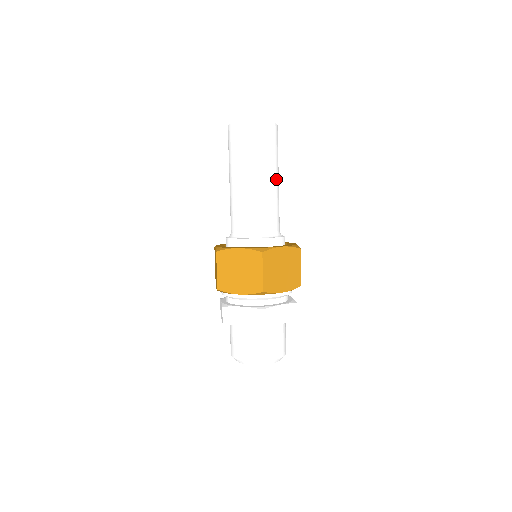
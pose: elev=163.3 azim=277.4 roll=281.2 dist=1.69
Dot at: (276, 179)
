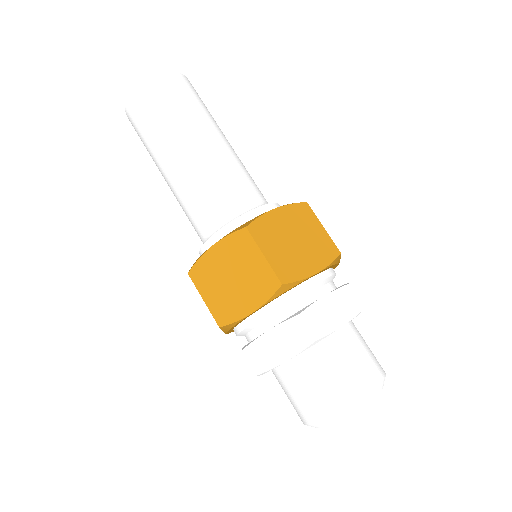
Dot at: occluded
